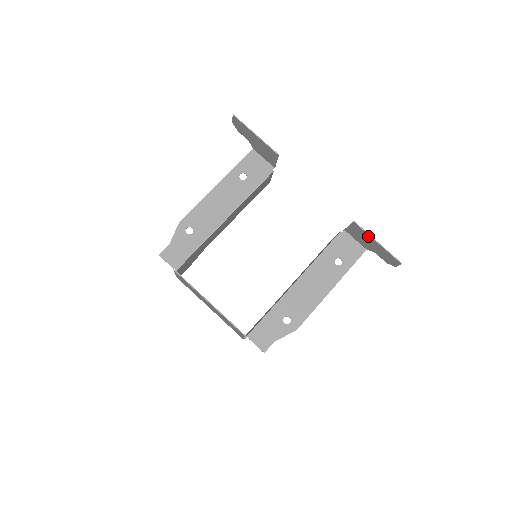
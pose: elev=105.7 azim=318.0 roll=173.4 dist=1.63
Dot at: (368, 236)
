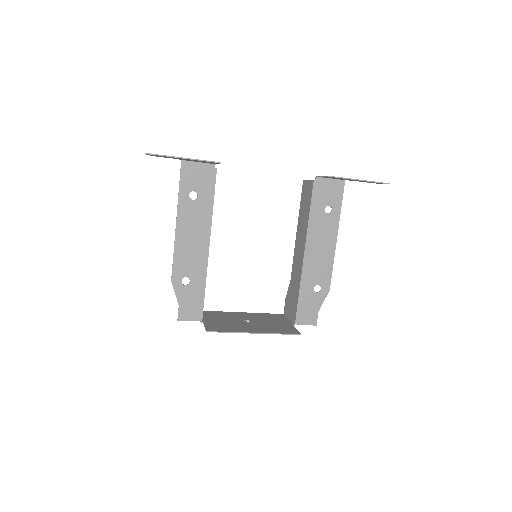
Dot at: (348, 179)
